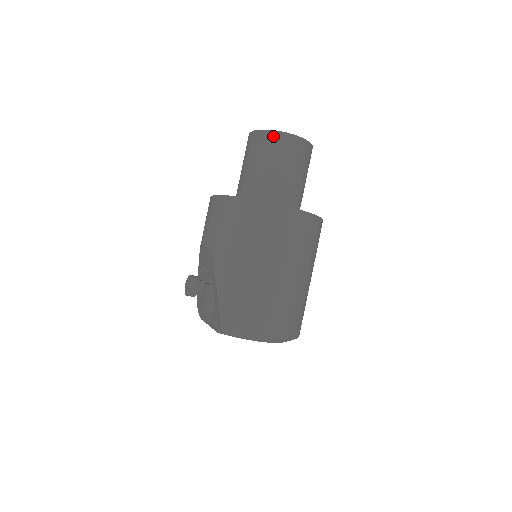
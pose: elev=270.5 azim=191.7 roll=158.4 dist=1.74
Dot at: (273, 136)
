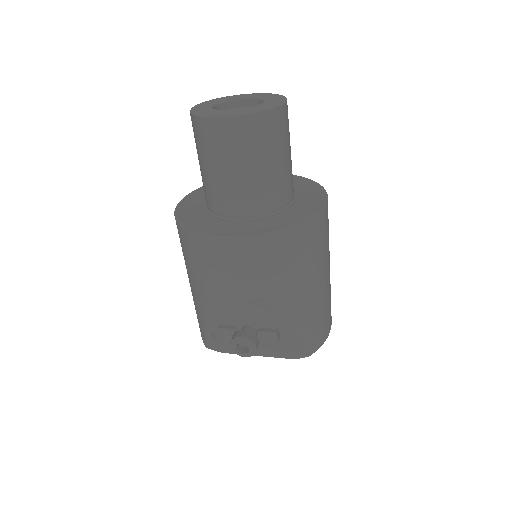
Dot at: (272, 118)
